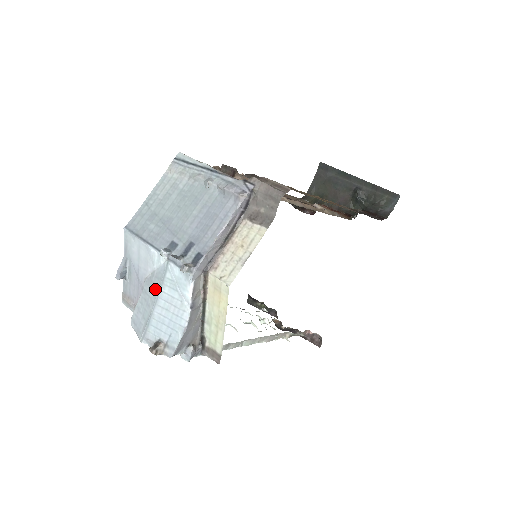
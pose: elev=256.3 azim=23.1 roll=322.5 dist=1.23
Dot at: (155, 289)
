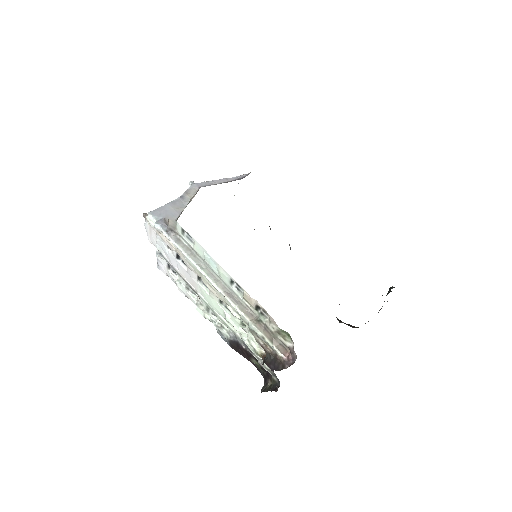
Dot at: occluded
